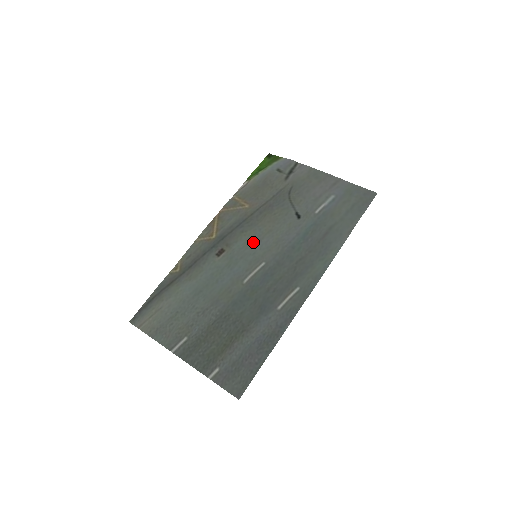
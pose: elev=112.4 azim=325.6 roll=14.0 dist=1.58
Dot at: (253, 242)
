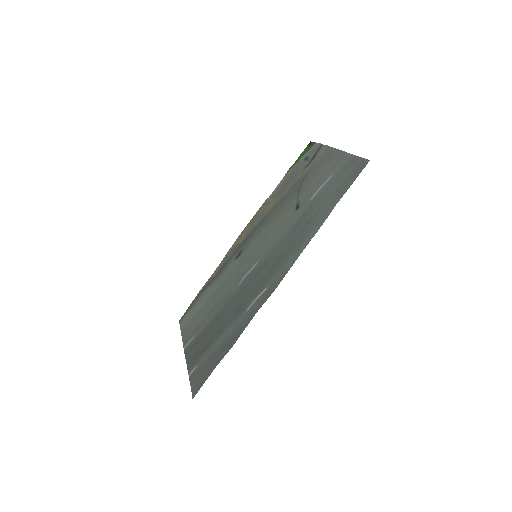
Dot at: (260, 242)
